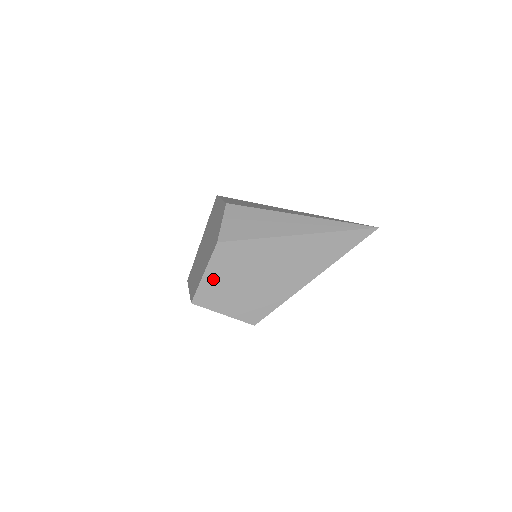
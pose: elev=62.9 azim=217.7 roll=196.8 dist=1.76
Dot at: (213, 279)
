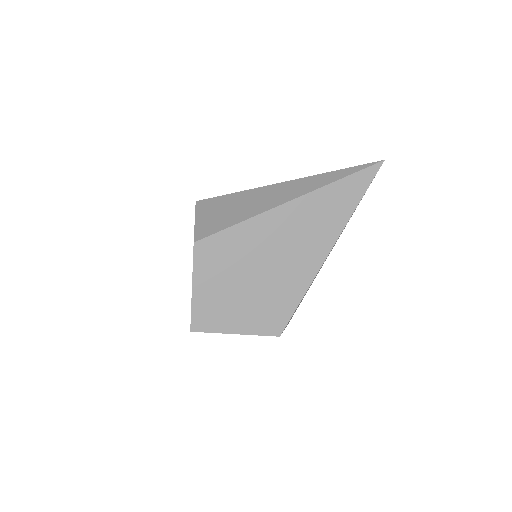
Dot at: (206, 291)
